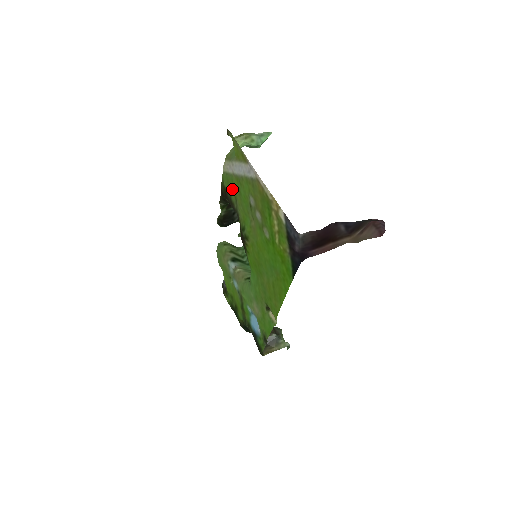
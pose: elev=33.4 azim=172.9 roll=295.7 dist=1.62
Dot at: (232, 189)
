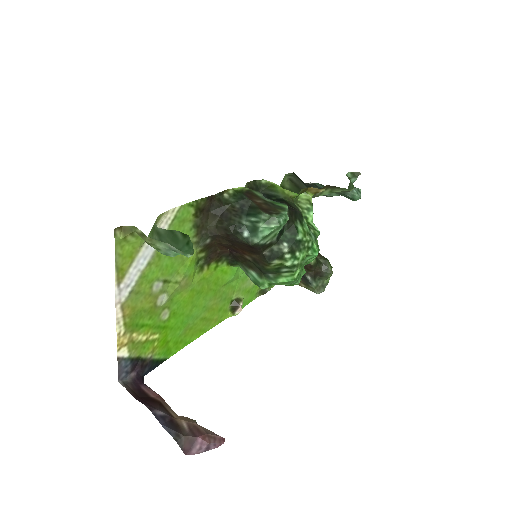
Dot at: occluded
